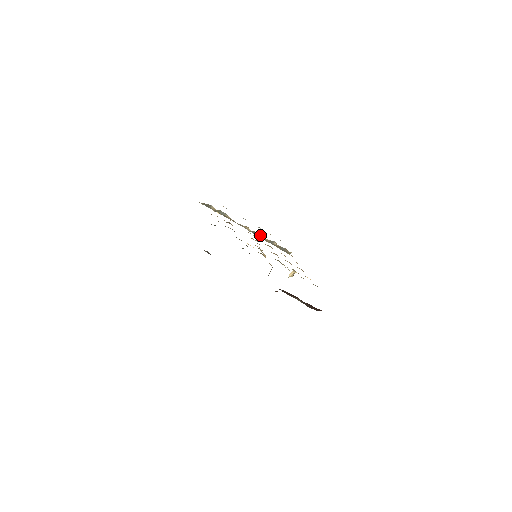
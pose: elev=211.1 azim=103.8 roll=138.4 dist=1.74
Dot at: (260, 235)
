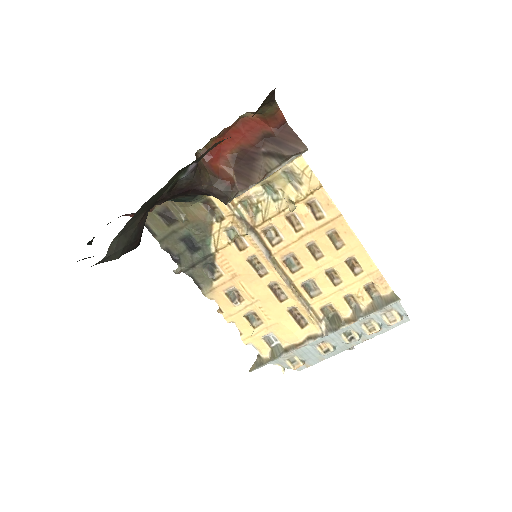
Dot at: (338, 322)
